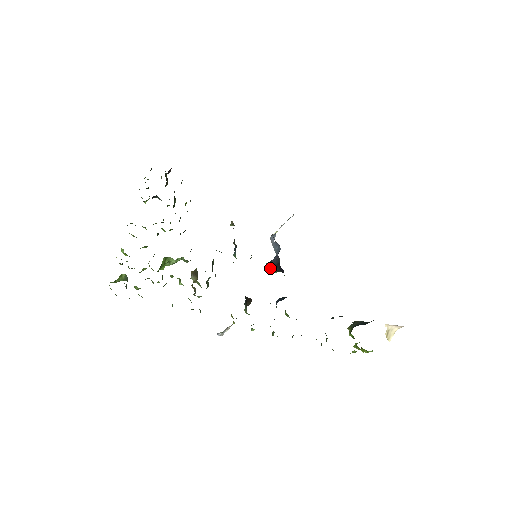
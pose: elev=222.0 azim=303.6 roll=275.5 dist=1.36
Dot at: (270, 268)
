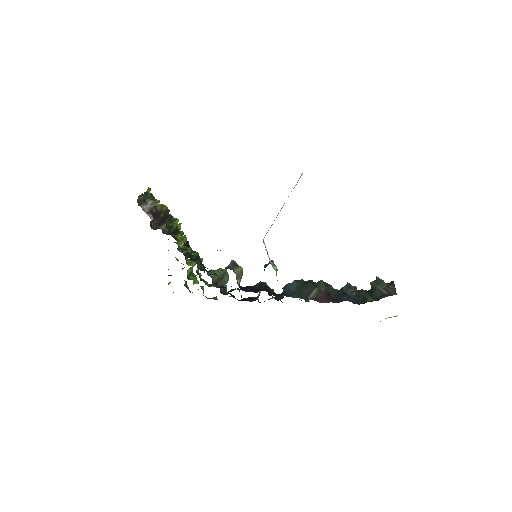
Dot at: occluded
